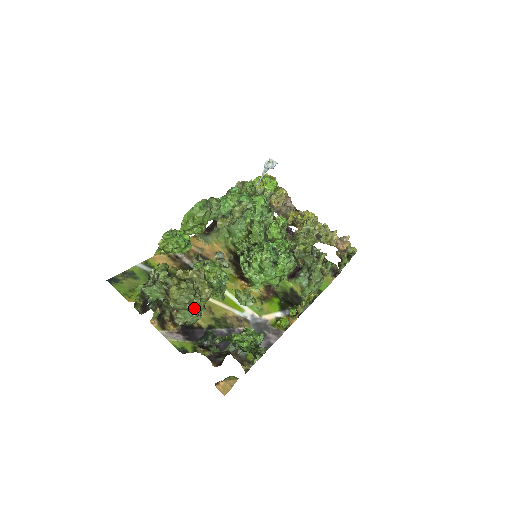
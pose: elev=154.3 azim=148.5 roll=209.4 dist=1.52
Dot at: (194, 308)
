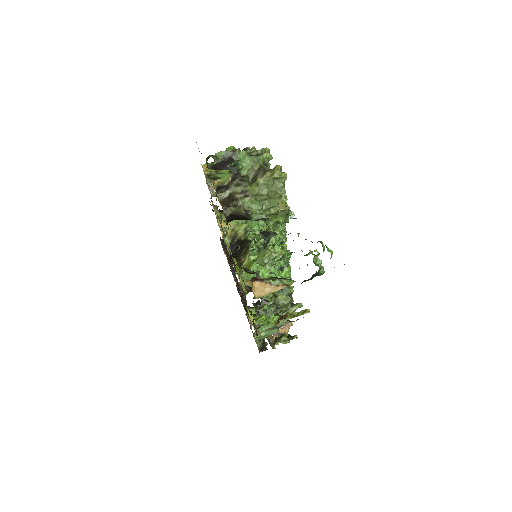
Dot at: (266, 206)
